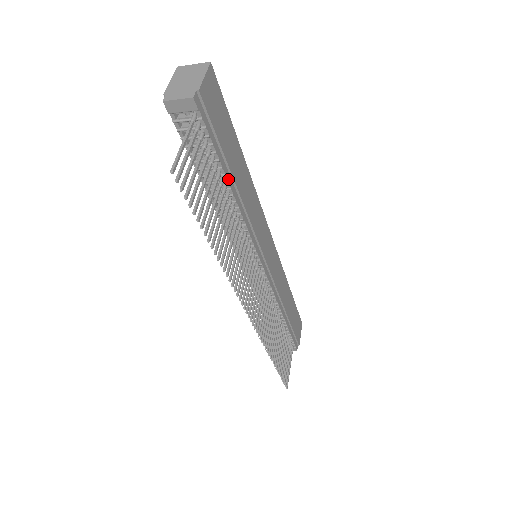
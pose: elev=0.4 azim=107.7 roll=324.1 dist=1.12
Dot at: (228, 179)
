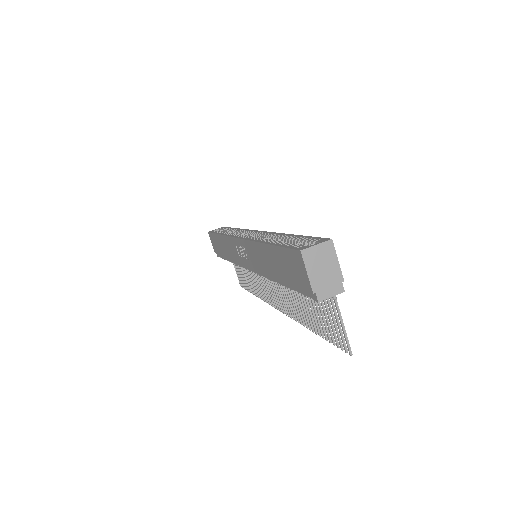
Dot at: occluded
